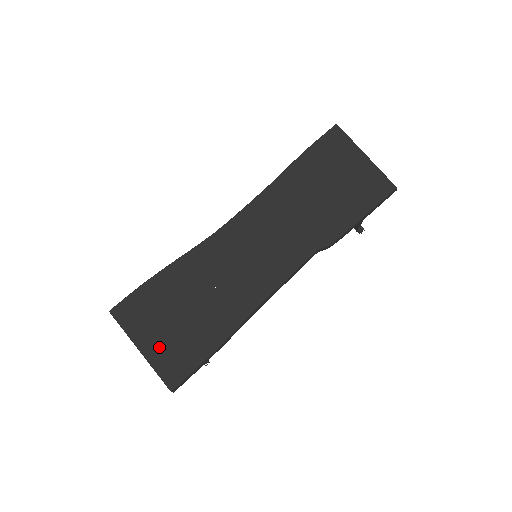
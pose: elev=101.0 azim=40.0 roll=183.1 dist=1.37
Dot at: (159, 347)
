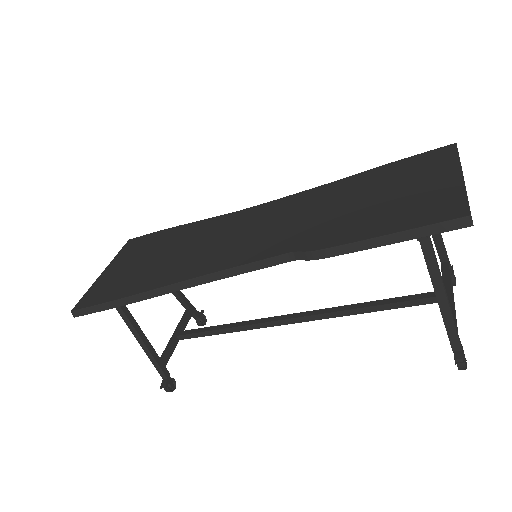
Dot at: (111, 275)
